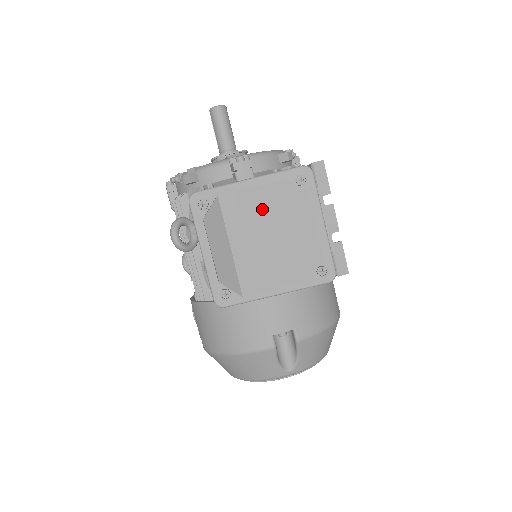
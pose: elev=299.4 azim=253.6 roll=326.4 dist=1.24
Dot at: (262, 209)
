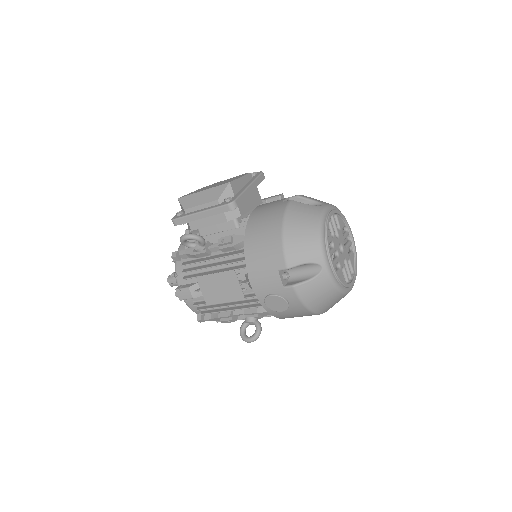
Dot at: occluded
